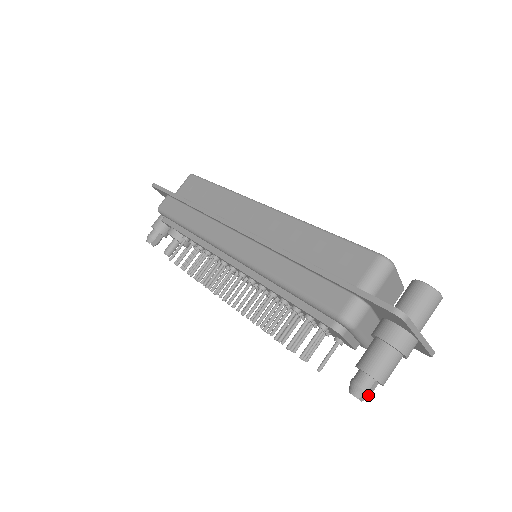
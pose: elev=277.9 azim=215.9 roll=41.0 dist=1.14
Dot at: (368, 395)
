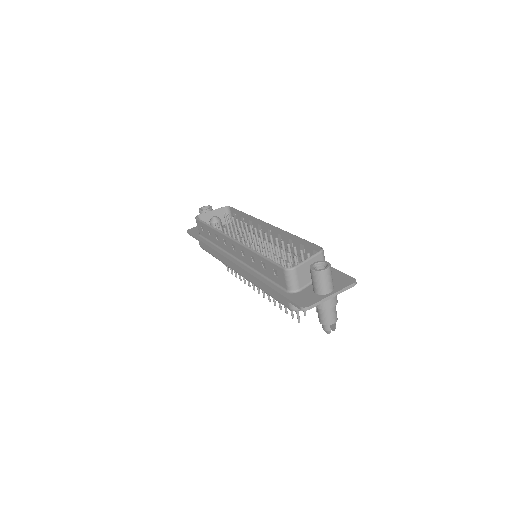
Dot at: (334, 328)
